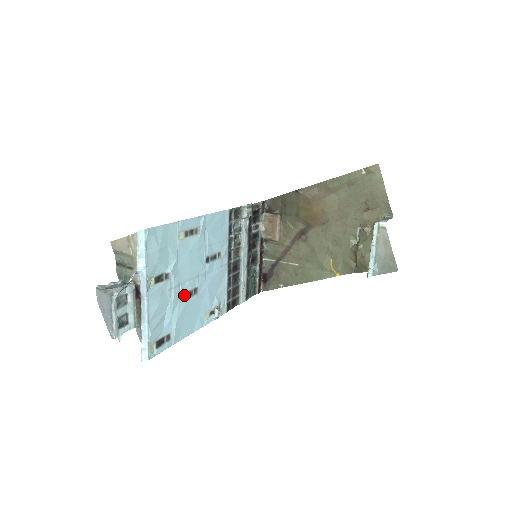
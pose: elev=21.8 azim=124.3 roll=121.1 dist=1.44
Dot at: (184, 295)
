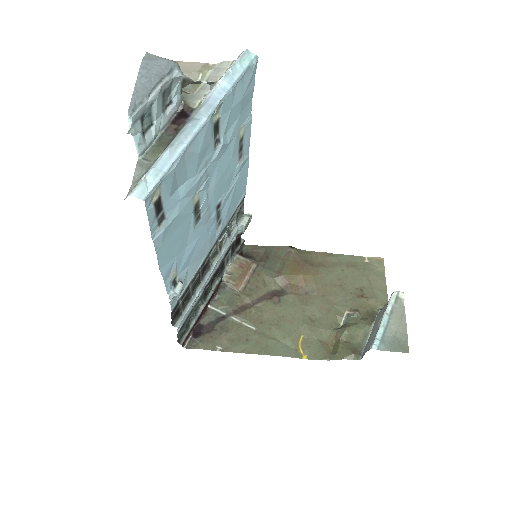
Dot at: (197, 200)
